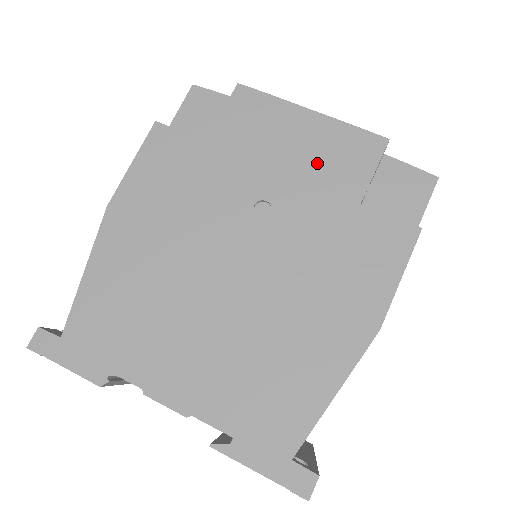
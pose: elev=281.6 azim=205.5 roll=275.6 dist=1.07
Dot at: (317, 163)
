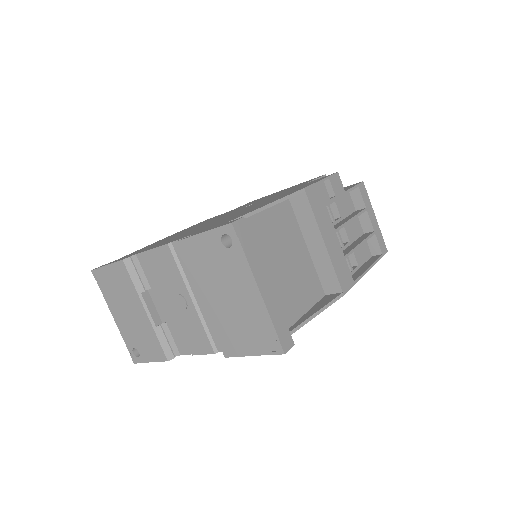
Dot at: occluded
